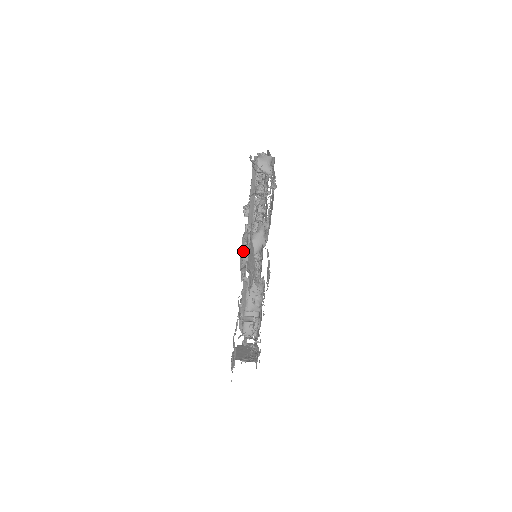
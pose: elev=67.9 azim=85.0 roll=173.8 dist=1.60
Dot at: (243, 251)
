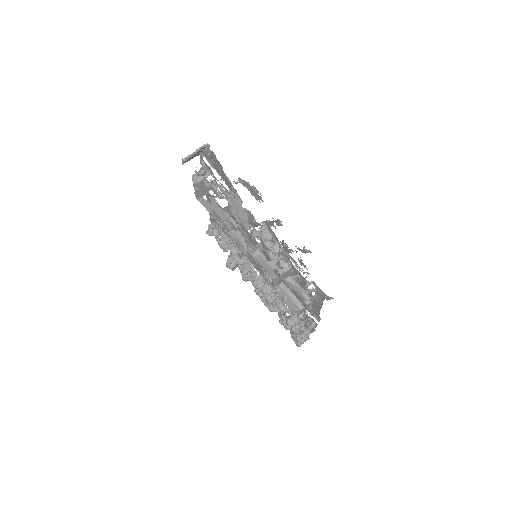
Dot at: (237, 240)
